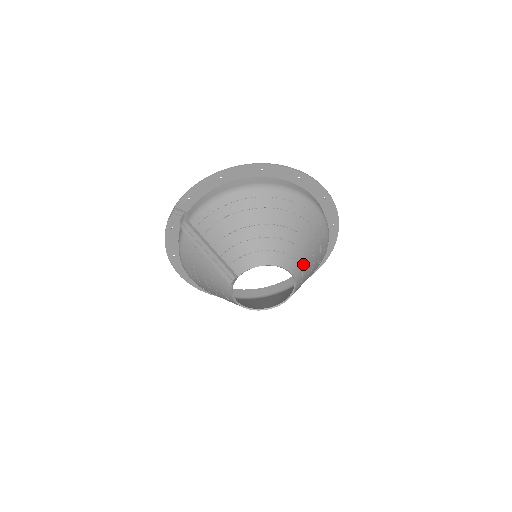
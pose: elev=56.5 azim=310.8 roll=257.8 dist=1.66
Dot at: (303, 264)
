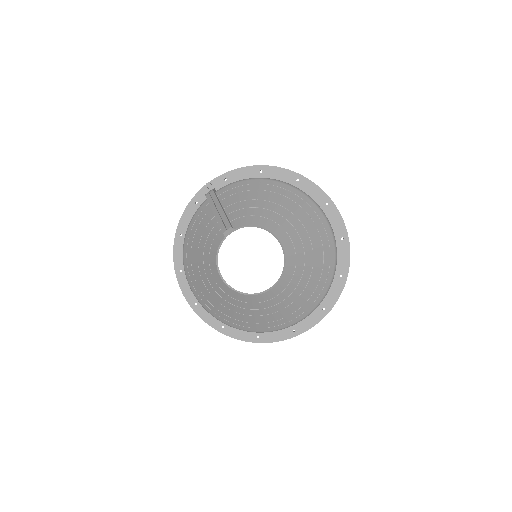
Dot at: (299, 262)
